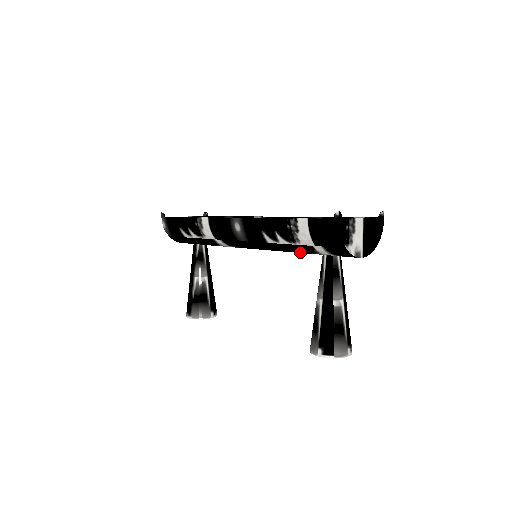
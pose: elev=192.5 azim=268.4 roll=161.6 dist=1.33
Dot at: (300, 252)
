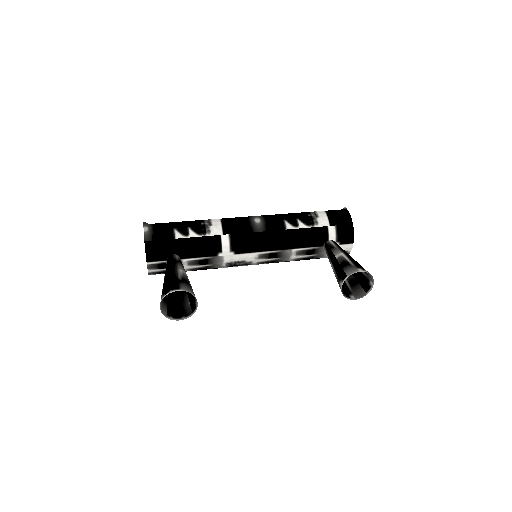
Dot at: (309, 241)
